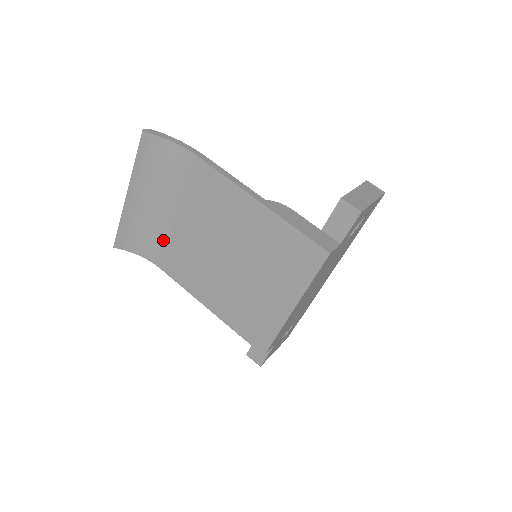
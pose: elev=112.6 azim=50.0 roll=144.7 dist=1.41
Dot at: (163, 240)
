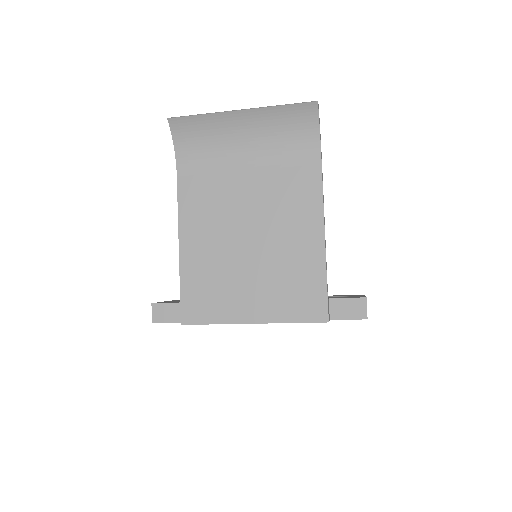
Dot at: (211, 165)
